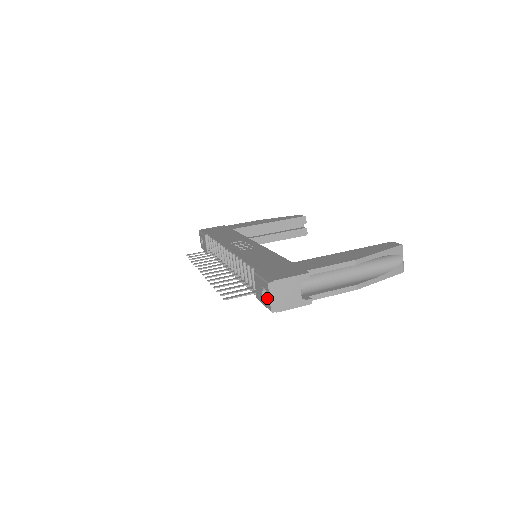
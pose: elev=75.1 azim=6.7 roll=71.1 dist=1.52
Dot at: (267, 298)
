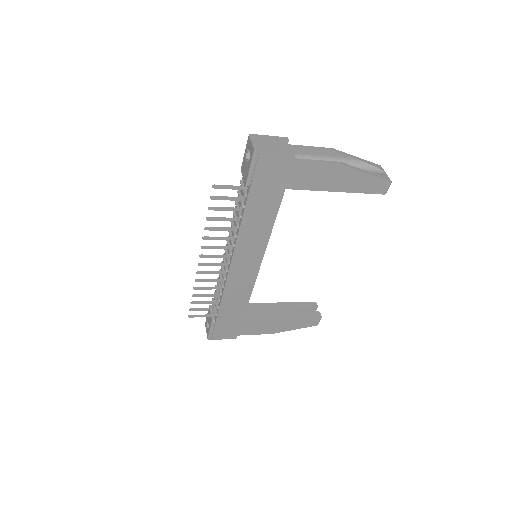
Dot at: (250, 149)
